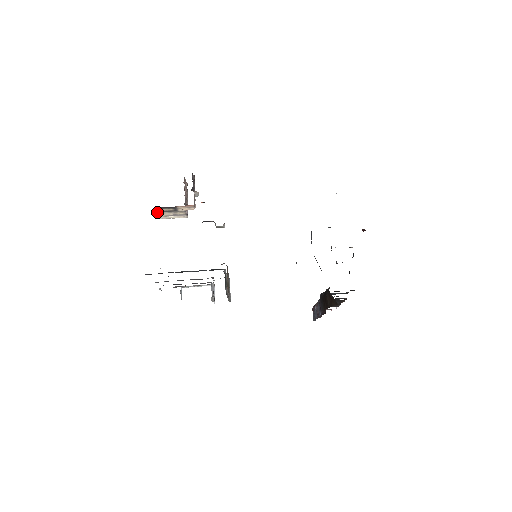
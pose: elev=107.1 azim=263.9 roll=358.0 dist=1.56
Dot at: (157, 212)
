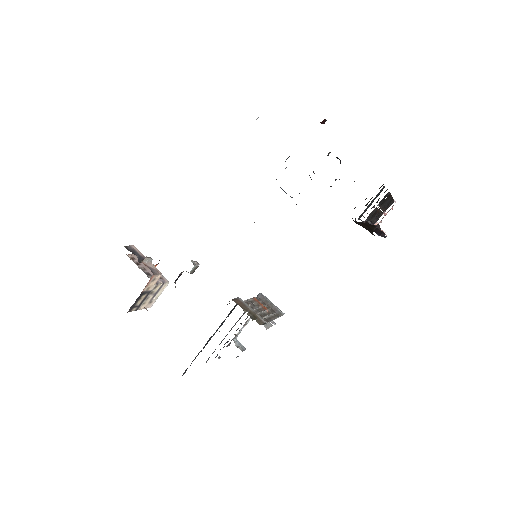
Dot at: occluded
